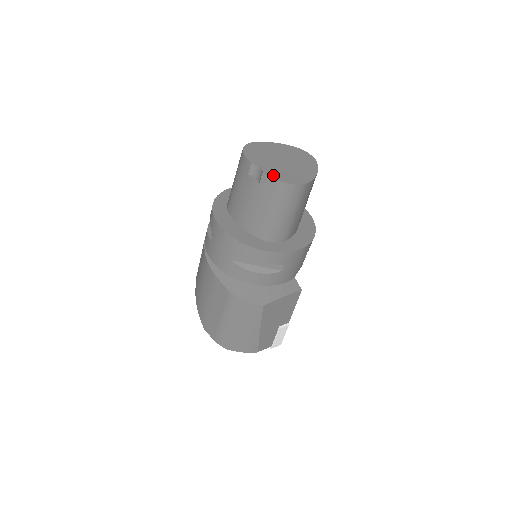
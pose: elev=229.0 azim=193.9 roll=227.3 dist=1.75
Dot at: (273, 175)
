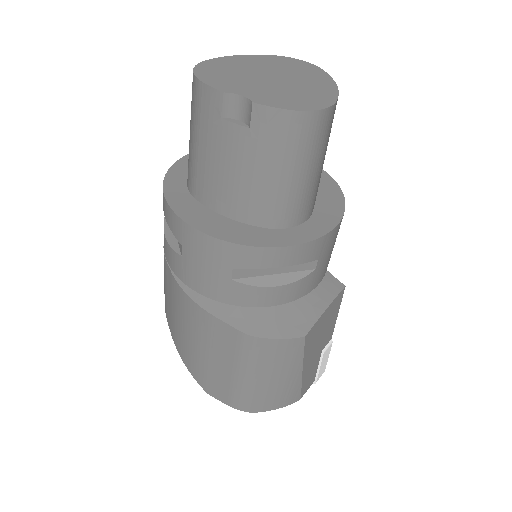
Dot at: (273, 103)
